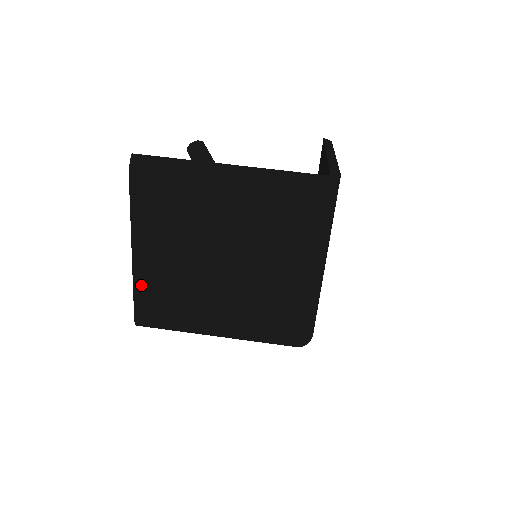
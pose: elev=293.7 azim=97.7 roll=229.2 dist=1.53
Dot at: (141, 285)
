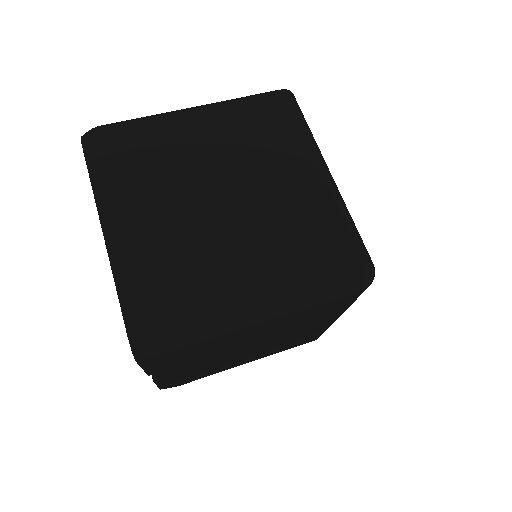
Dot at: (125, 274)
